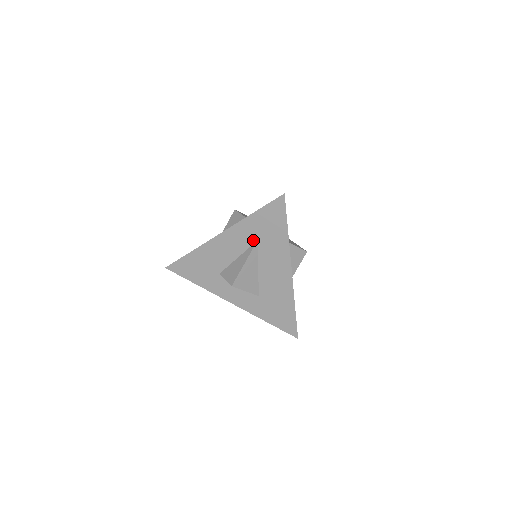
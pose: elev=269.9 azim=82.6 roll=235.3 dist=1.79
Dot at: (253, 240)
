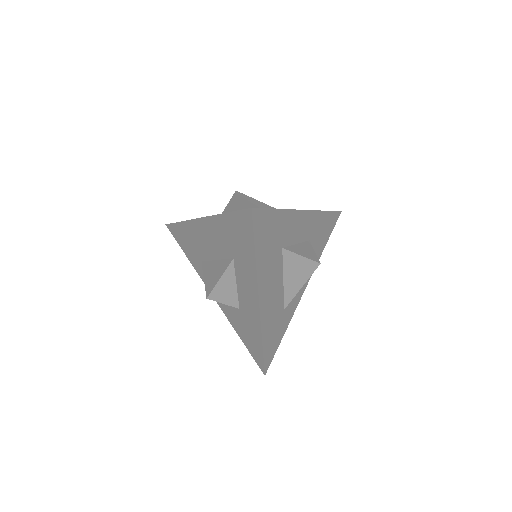
Dot at: occluded
